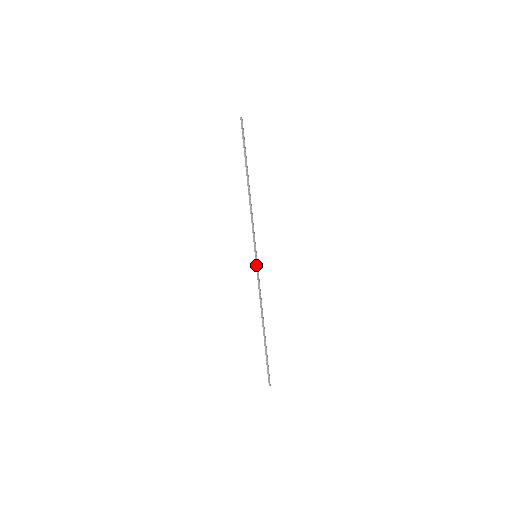
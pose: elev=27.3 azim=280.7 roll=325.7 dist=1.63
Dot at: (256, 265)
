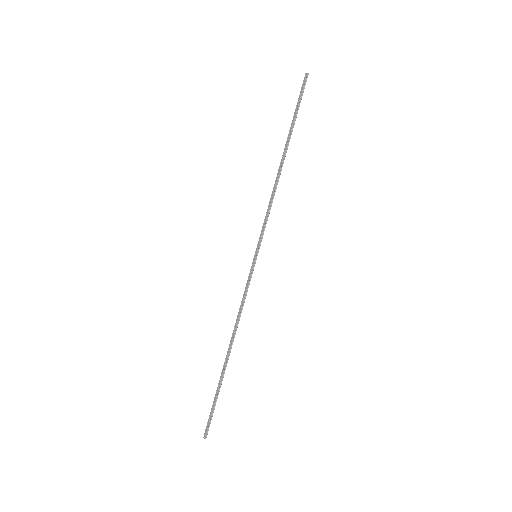
Dot at: (253, 268)
